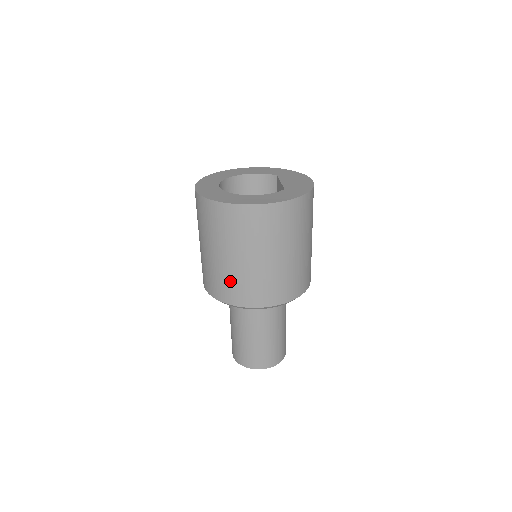
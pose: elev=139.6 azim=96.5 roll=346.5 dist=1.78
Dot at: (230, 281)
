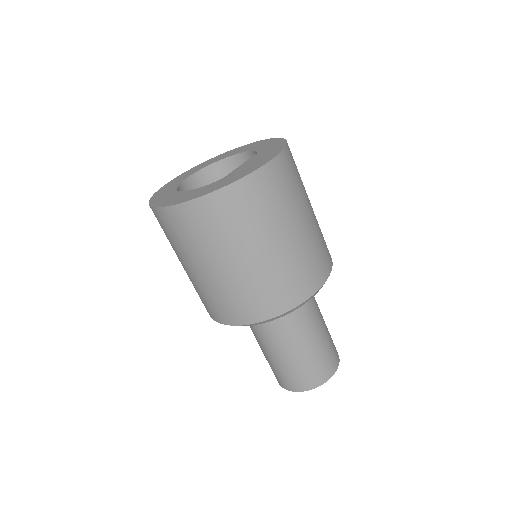
Dot at: (195, 289)
